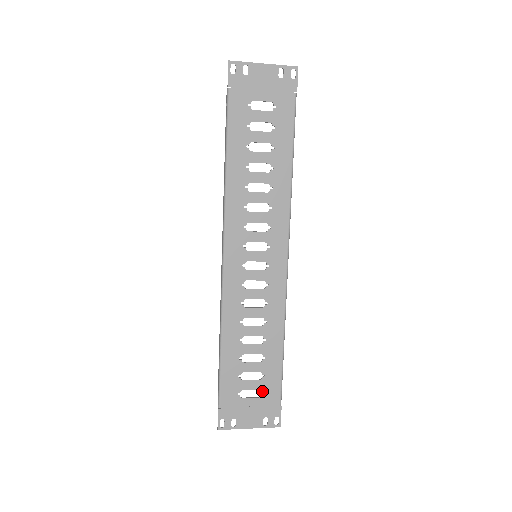
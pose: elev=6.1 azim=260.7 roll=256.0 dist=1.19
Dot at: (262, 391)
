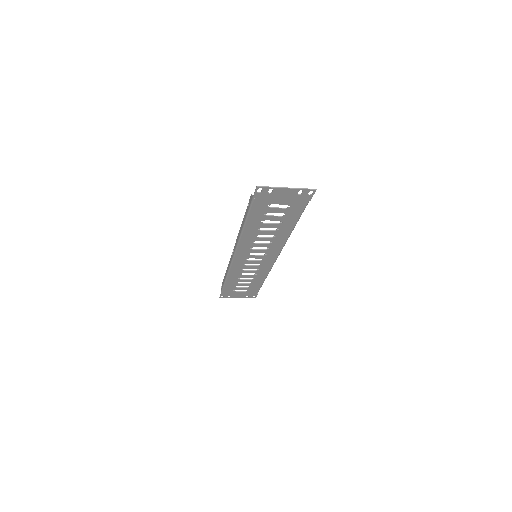
Dot at: (248, 290)
